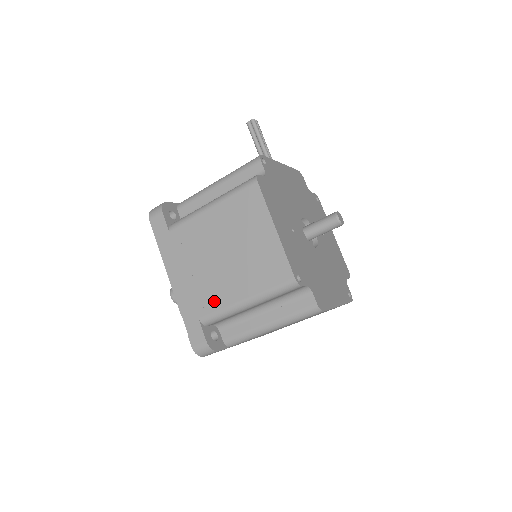
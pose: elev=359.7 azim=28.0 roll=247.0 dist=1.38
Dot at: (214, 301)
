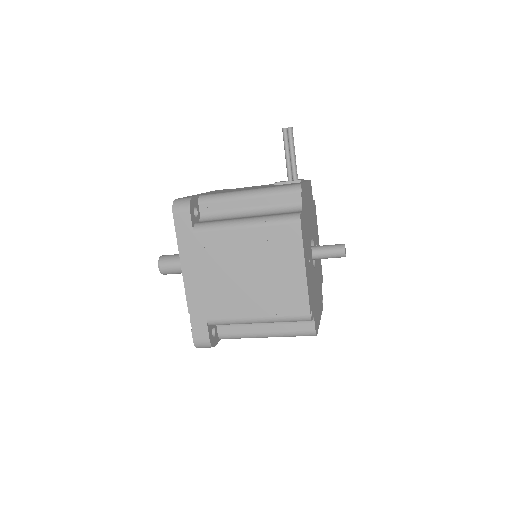
Dot at: (227, 310)
